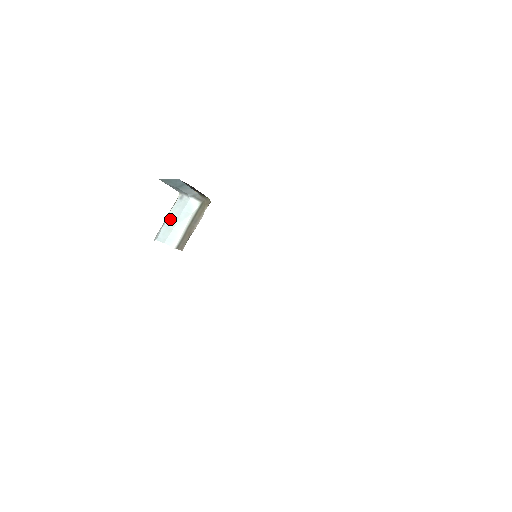
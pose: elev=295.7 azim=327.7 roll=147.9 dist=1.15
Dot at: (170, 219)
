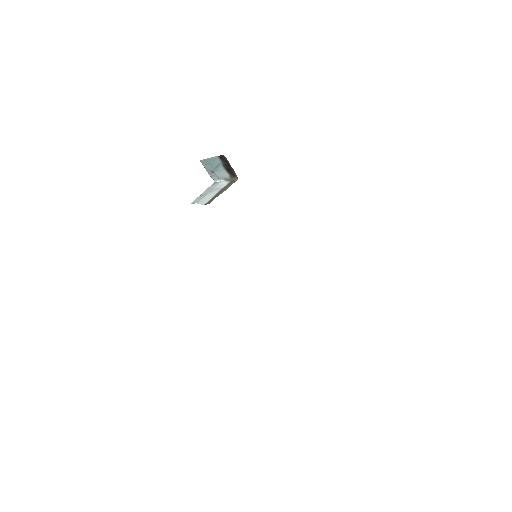
Dot at: (204, 193)
